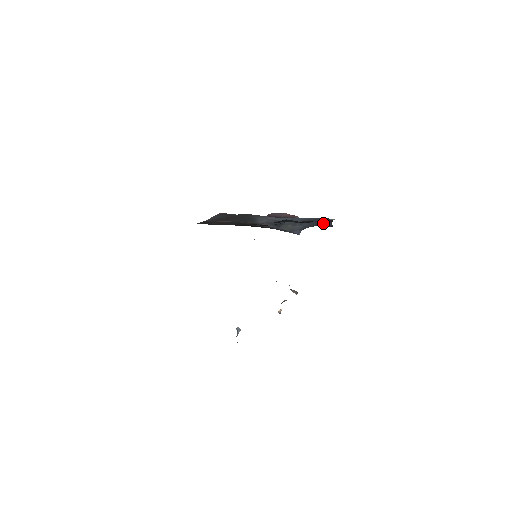
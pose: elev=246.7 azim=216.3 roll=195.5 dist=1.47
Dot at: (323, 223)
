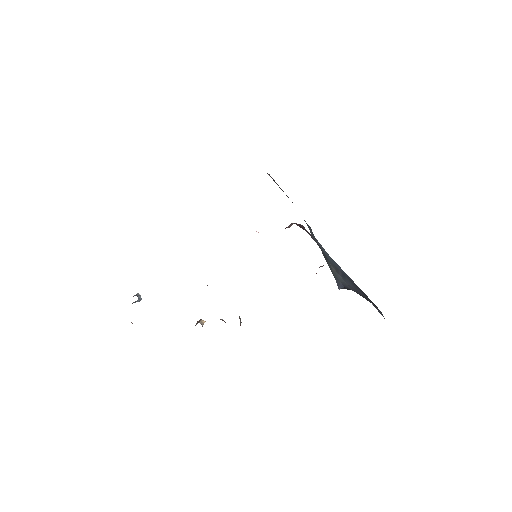
Dot at: (371, 302)
